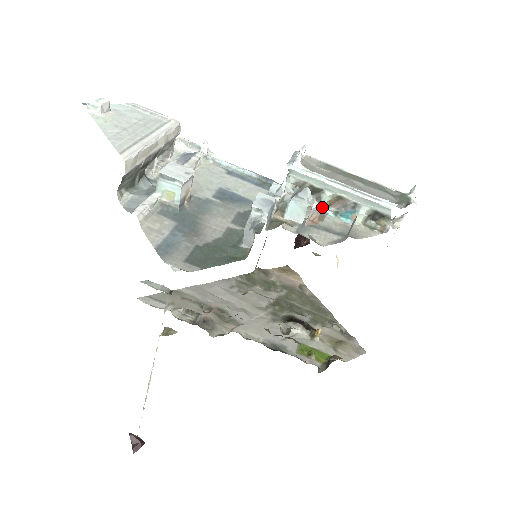
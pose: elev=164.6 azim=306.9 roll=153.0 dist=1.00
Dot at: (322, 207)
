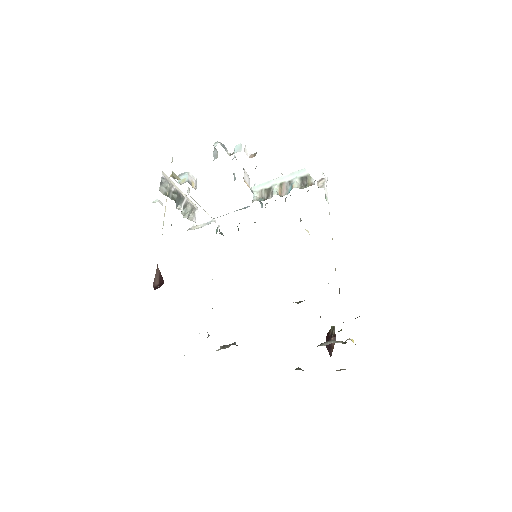
Dot at: (275, 194)
